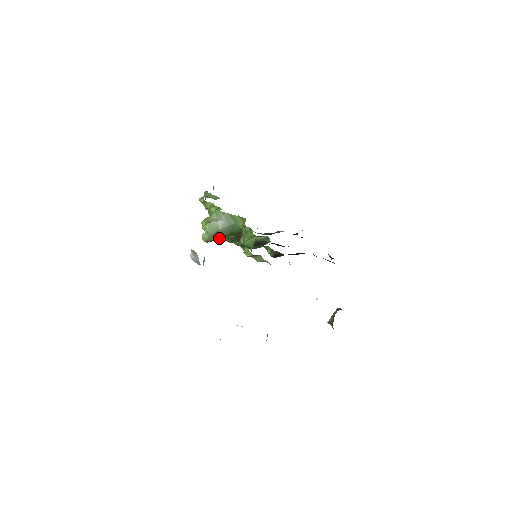
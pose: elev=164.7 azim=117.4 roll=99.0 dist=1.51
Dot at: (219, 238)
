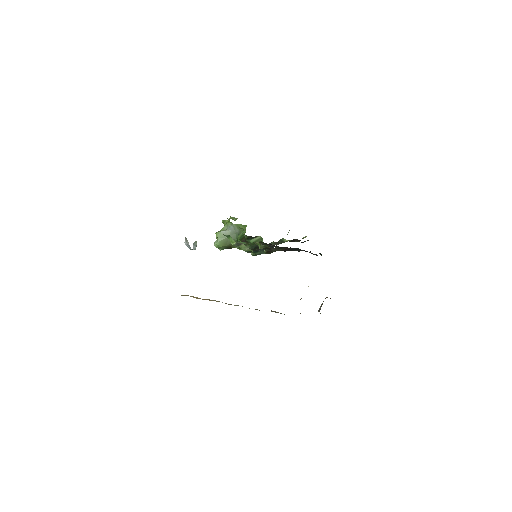
Dot at: (229, 245)
